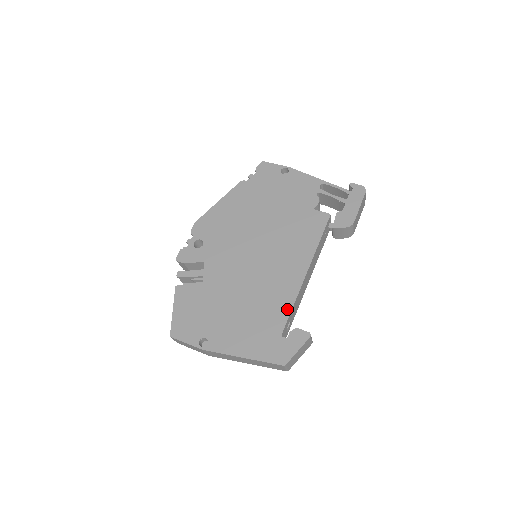
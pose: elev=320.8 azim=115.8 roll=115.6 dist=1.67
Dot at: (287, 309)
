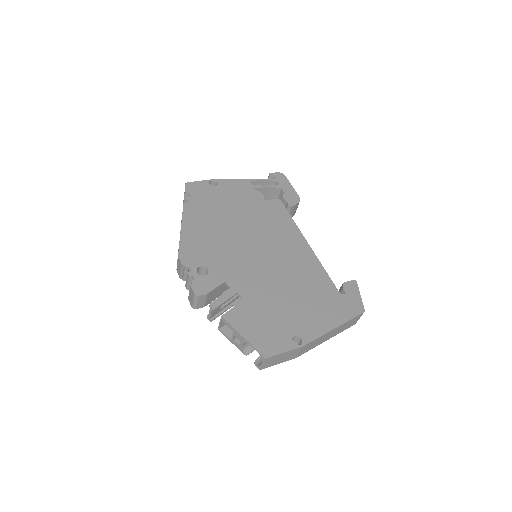
Dot at: (324, 275)
